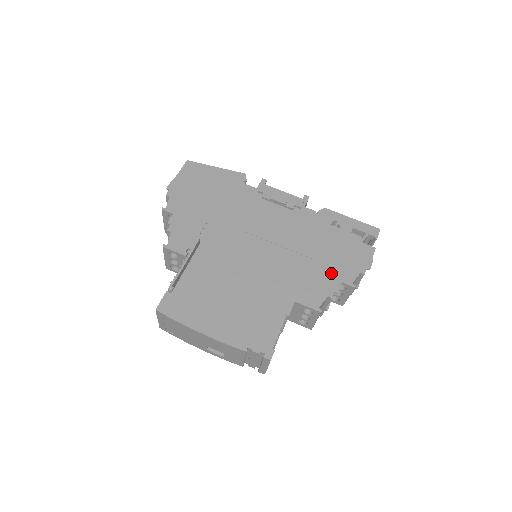
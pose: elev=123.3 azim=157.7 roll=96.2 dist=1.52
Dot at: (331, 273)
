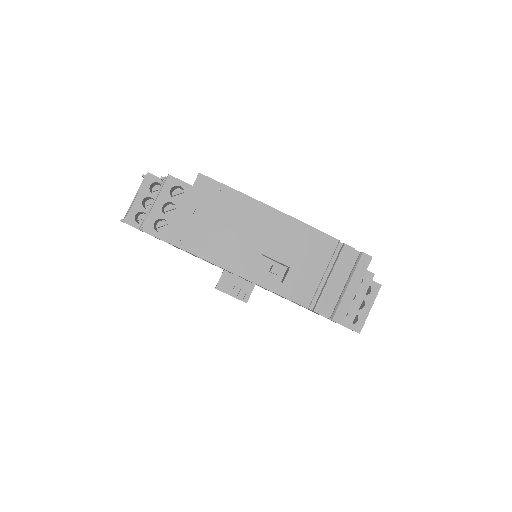
Dot at: occluded
